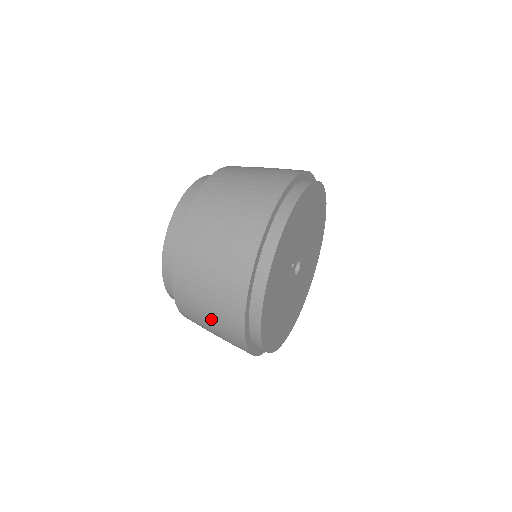
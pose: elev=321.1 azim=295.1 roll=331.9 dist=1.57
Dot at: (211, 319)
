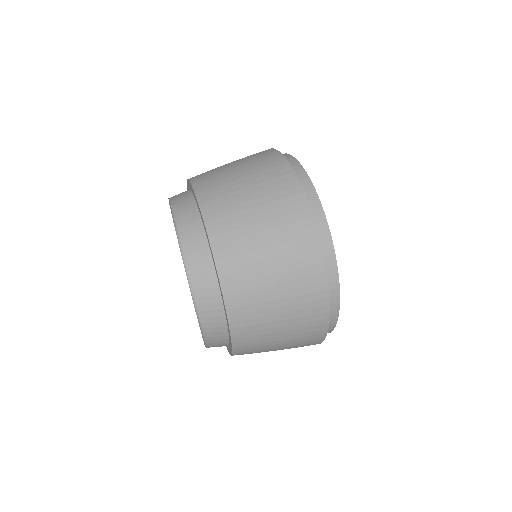
Dot at: occluded
